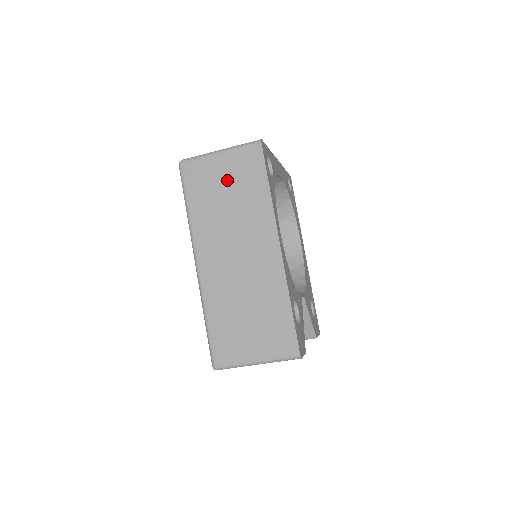
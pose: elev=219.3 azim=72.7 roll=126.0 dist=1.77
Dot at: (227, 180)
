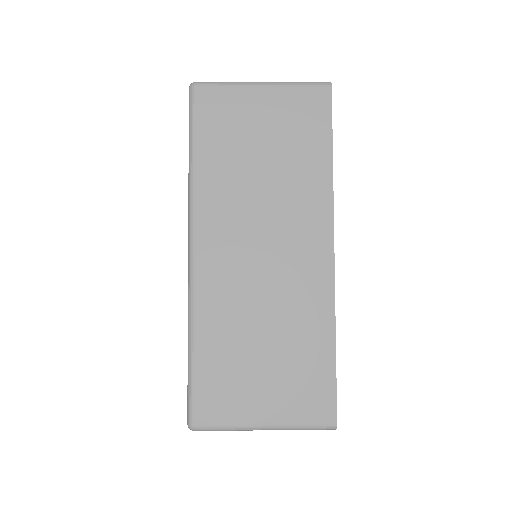
Dot at: (267, 130)
